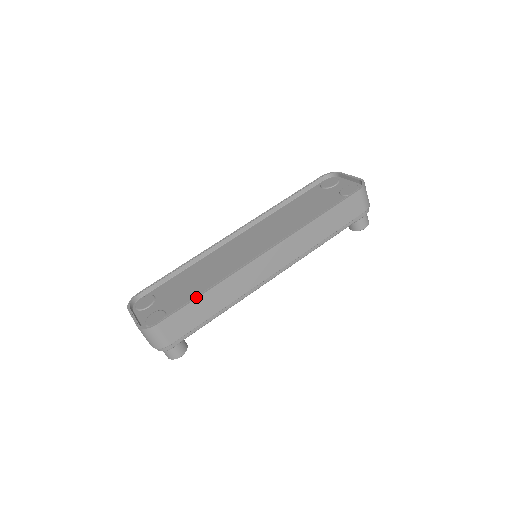
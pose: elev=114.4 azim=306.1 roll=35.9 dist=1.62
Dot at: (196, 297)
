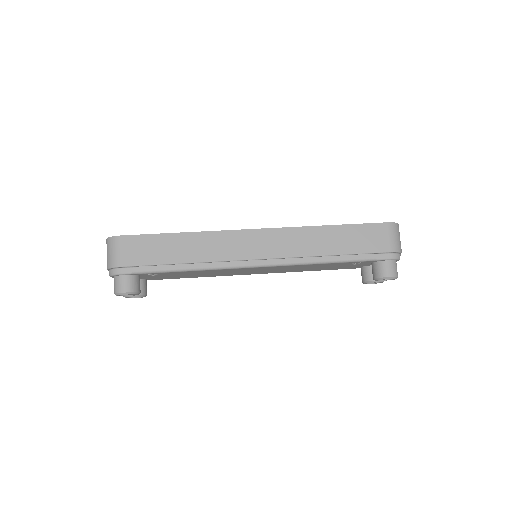
Dot at: (169, 233)
